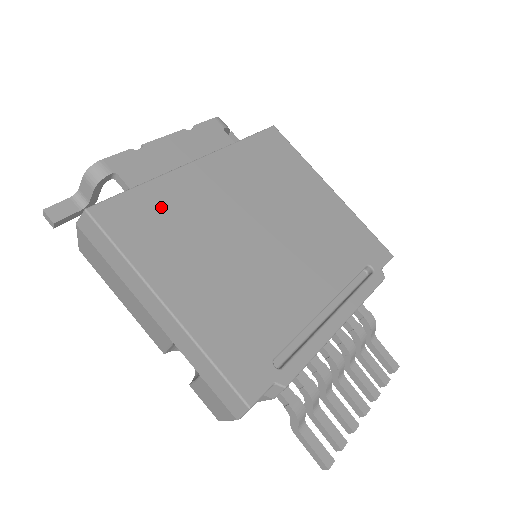
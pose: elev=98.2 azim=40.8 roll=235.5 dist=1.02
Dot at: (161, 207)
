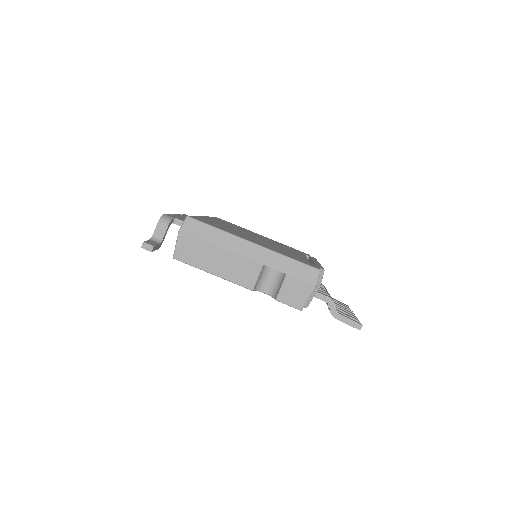
Dot at: occluded
